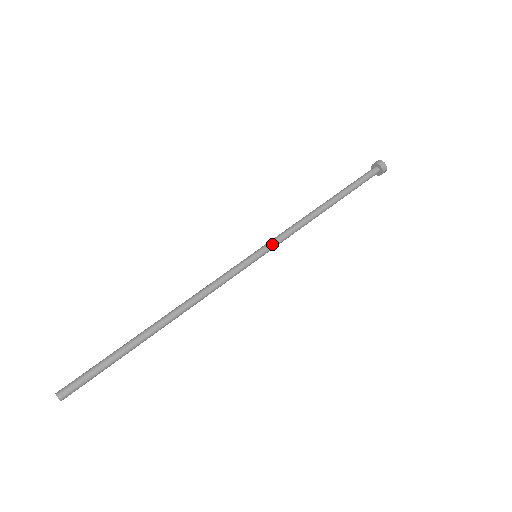
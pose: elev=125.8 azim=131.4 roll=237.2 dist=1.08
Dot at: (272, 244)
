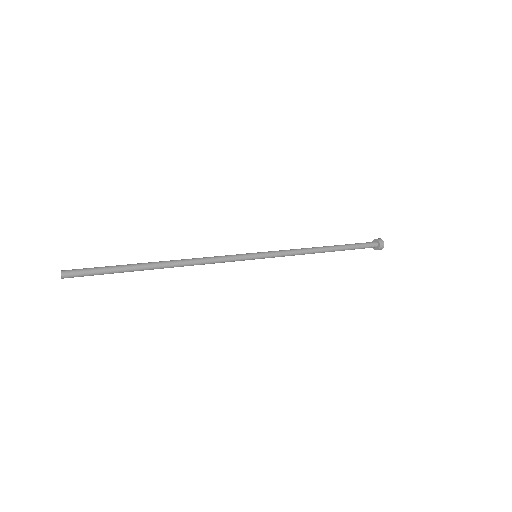
Dot at: (271, 251)
